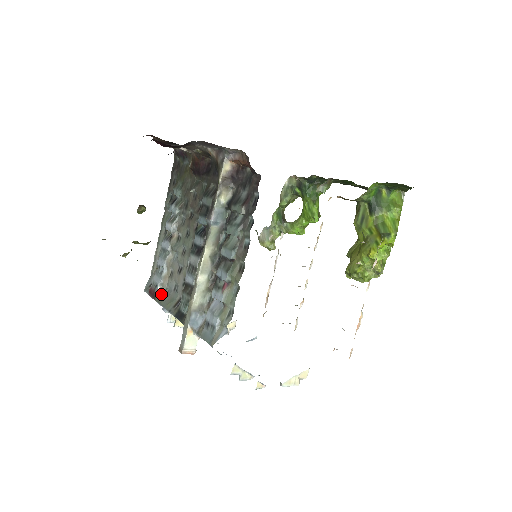
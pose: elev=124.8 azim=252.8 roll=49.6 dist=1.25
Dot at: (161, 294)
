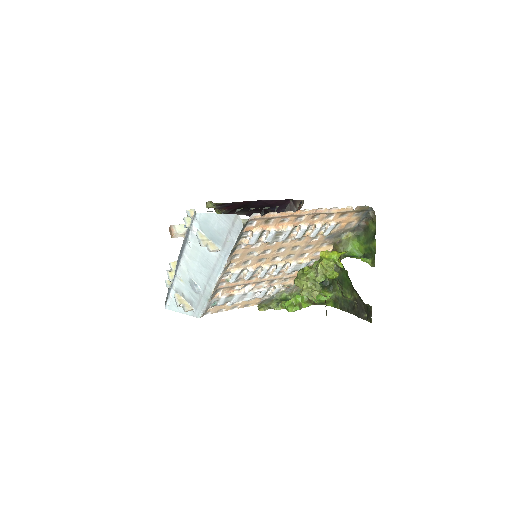
Dot at: occluded
